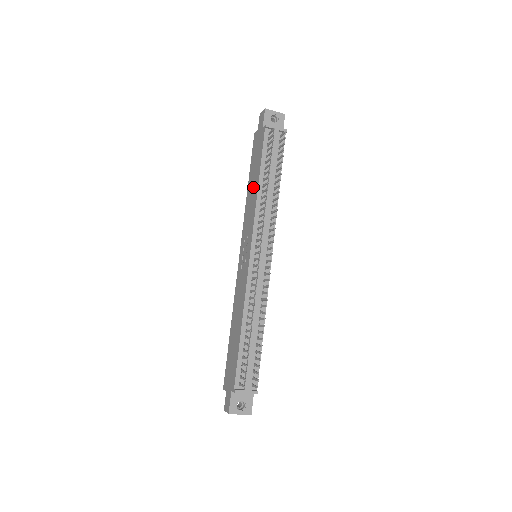
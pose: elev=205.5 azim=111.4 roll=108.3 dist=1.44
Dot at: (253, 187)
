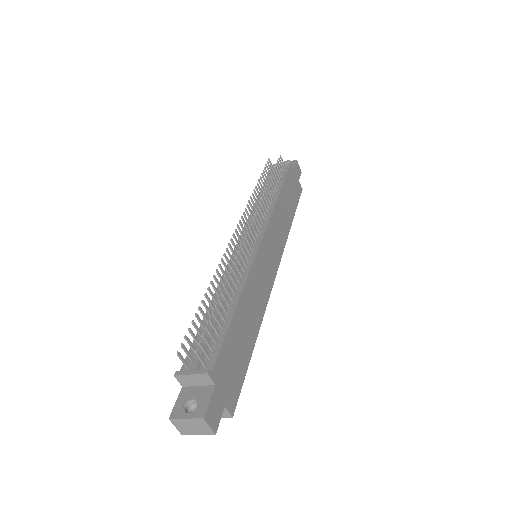
Dot at: occluded
